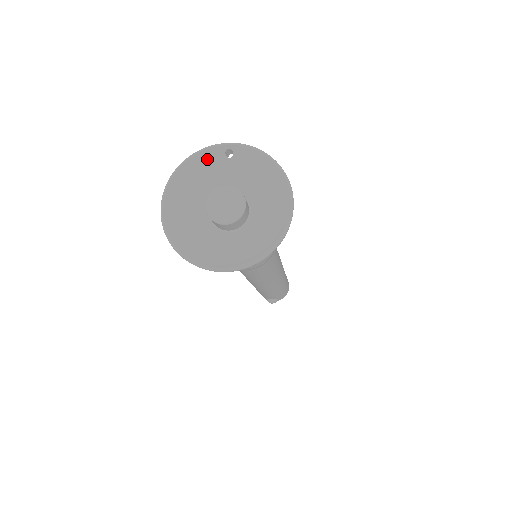
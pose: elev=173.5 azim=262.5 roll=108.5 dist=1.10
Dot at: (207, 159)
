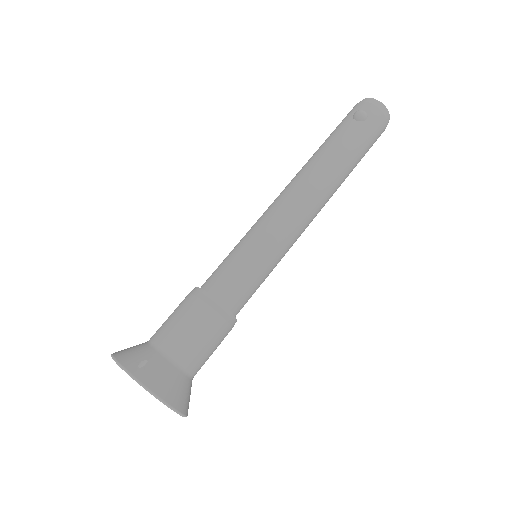
Dot at: occluded
